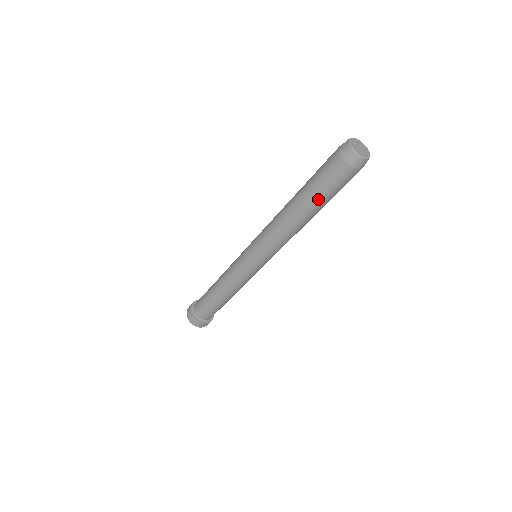
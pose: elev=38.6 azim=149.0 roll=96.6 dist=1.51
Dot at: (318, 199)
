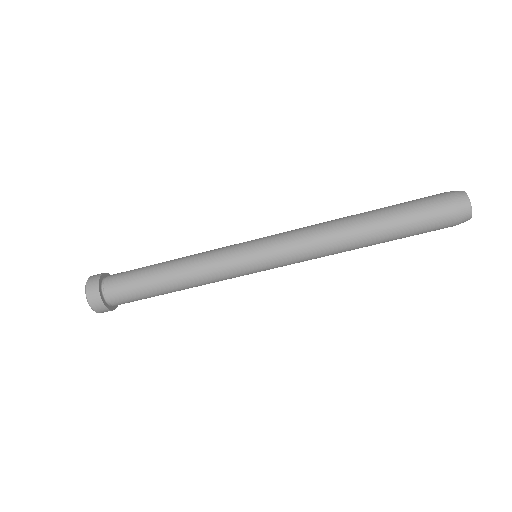
Dot at: (397, 227)
